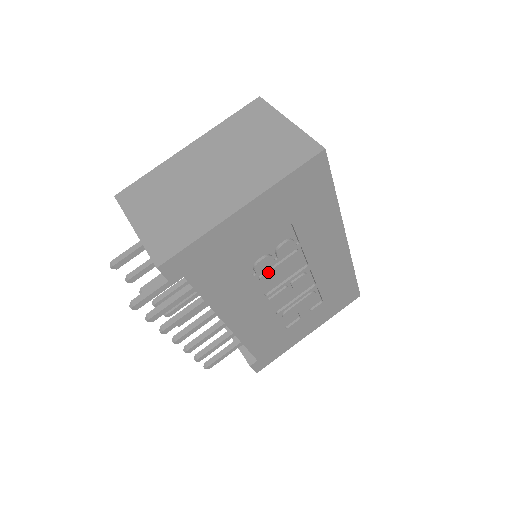
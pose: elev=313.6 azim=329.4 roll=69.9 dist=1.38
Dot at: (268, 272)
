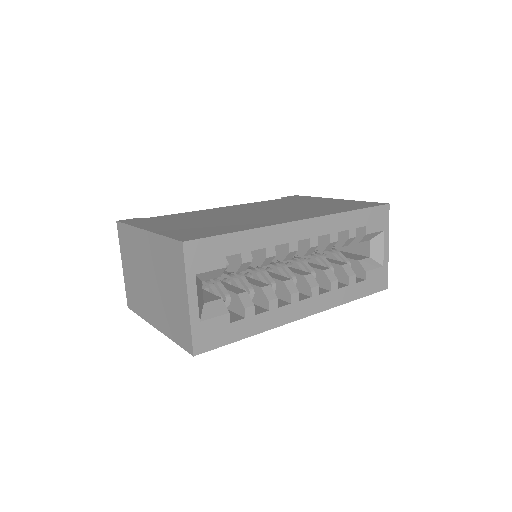
Dot at: occluded
